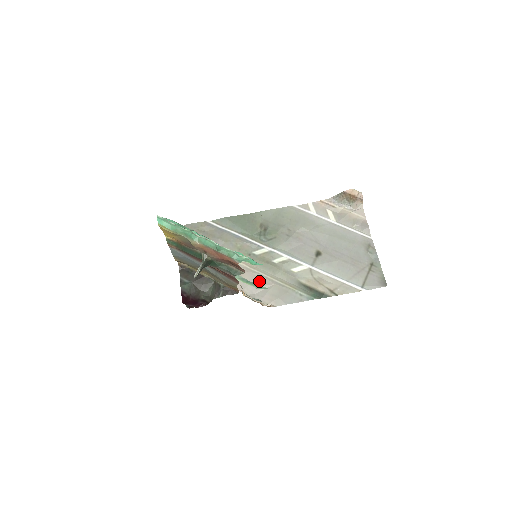
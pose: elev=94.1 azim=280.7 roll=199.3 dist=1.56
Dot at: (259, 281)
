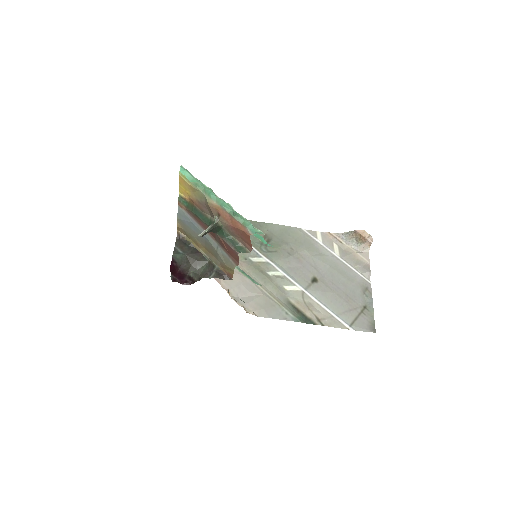
Dot at: (248, 286)
